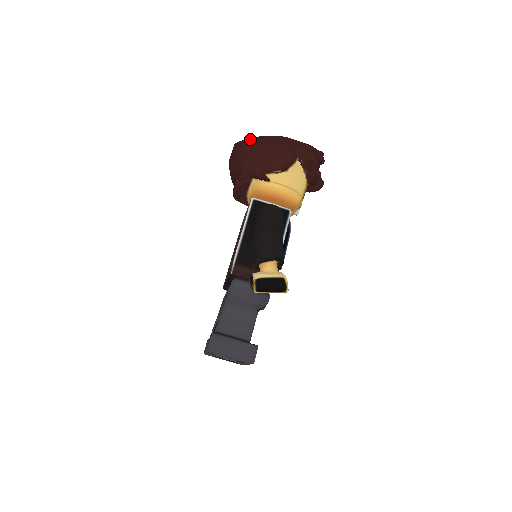
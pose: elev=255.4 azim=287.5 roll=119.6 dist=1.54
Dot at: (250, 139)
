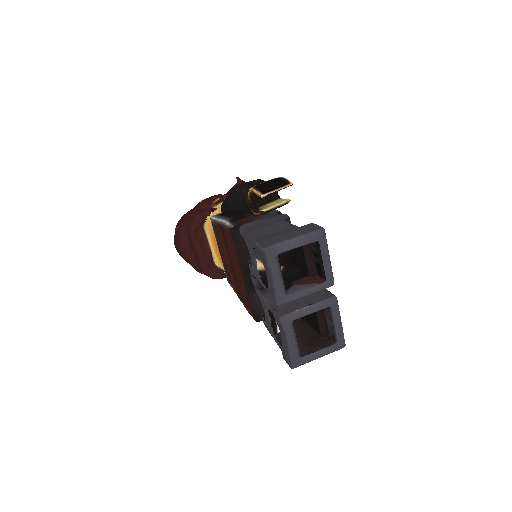
Dot at: (181, 217)
